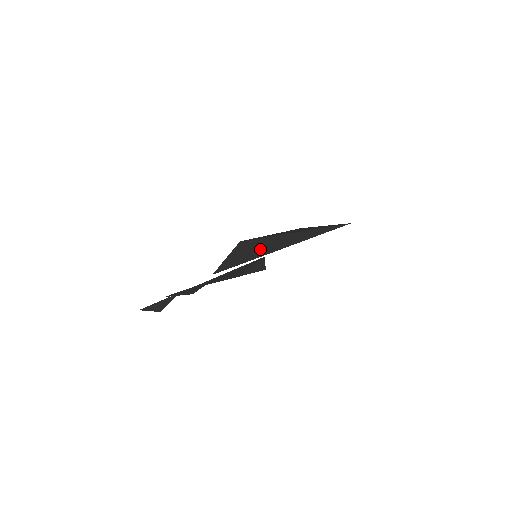
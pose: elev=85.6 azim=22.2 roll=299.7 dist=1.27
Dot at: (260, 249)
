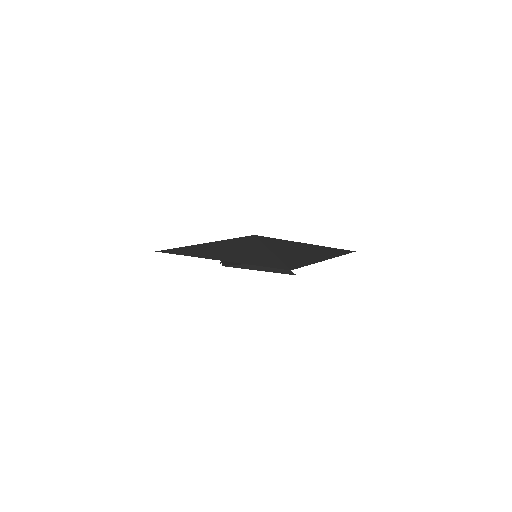
Dot at: (219, 250)
